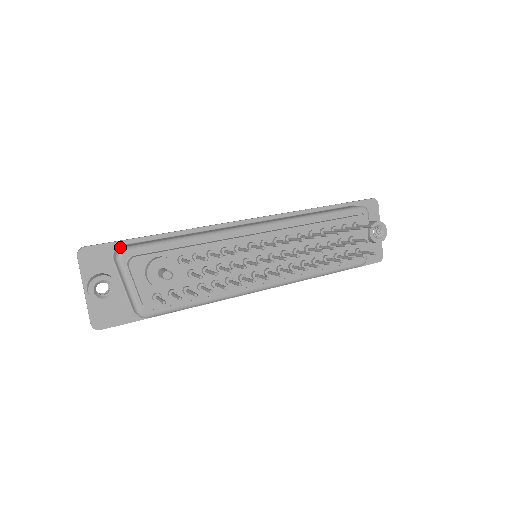
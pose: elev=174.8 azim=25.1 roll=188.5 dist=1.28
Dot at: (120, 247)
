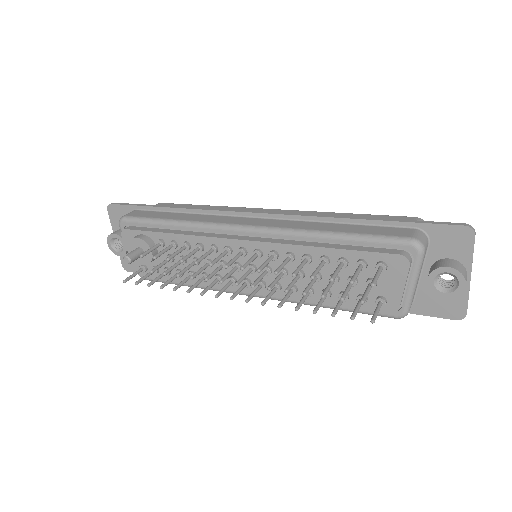
Dot at: occluded
